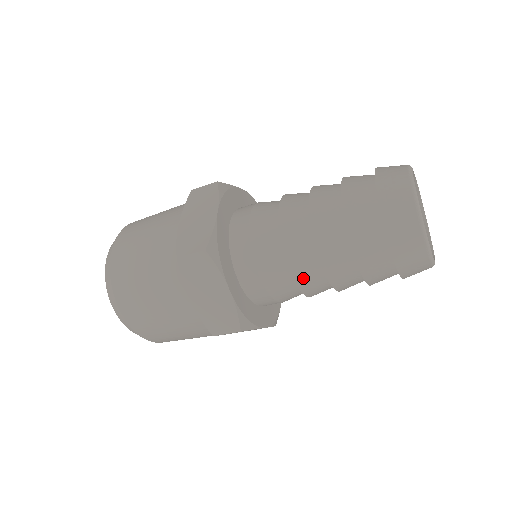
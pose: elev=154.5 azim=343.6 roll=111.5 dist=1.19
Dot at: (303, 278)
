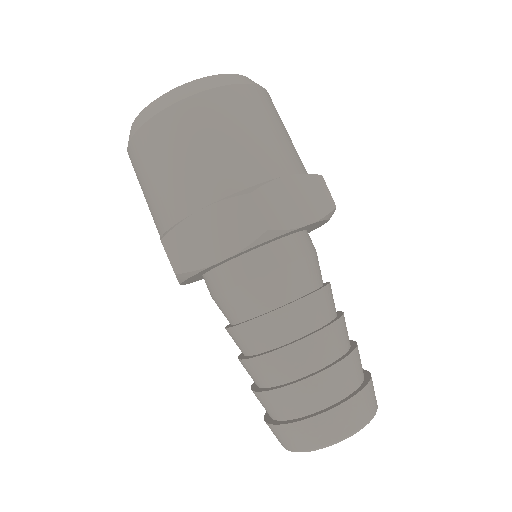
Dot at: occluded
